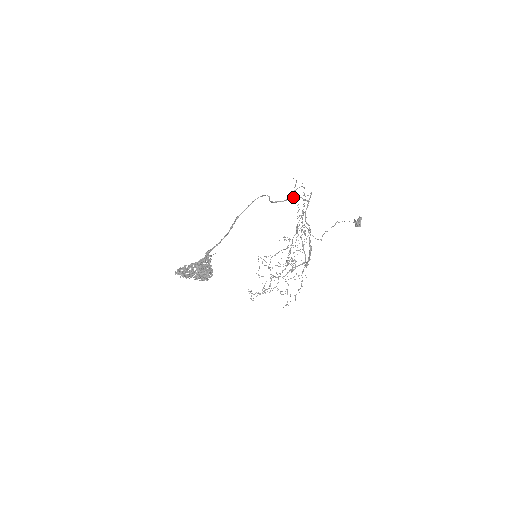
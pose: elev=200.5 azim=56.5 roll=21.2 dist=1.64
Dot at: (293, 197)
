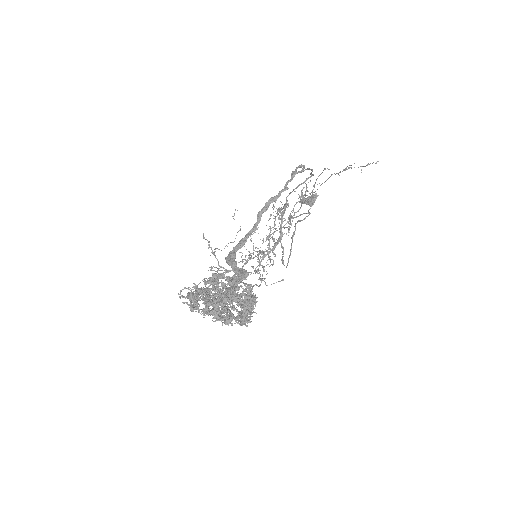
Dot at: (307, 168)
